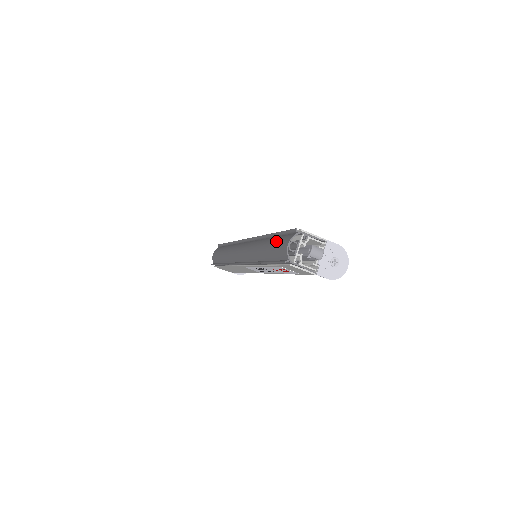
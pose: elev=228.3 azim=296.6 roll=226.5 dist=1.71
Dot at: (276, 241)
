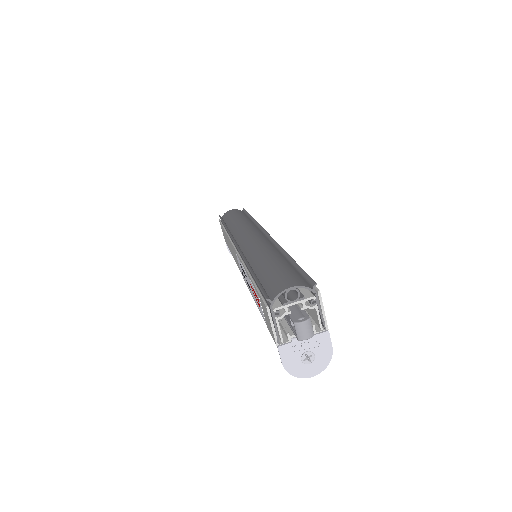
Dot at: (285, 269)
